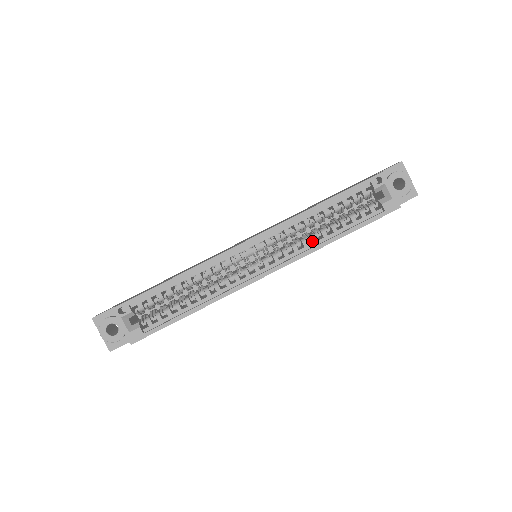
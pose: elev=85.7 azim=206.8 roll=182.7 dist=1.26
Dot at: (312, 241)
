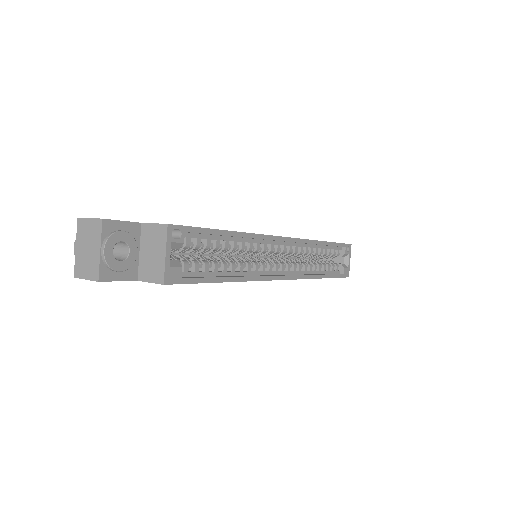
Dot at: occluded
